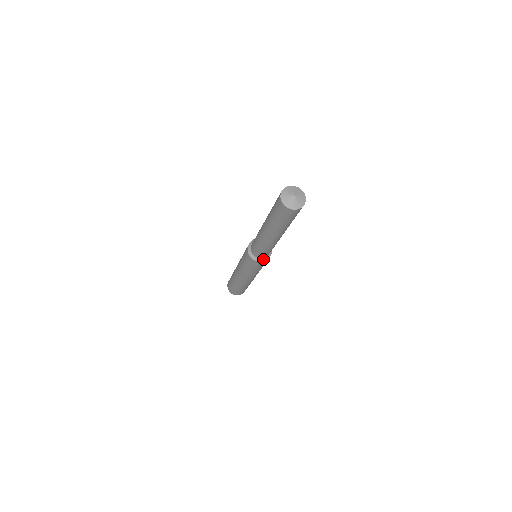
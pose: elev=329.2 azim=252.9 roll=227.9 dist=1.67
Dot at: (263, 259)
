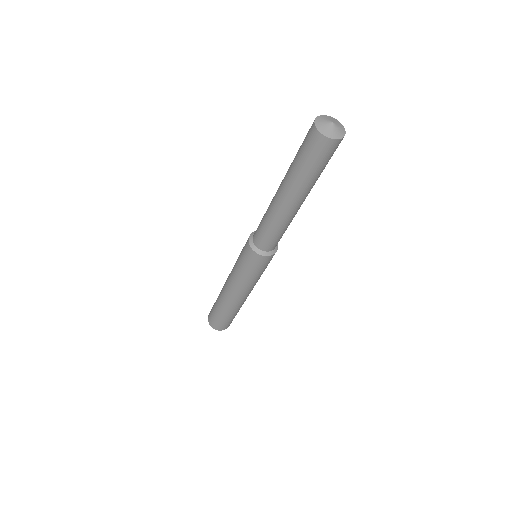
Dot at: (266, 253)
